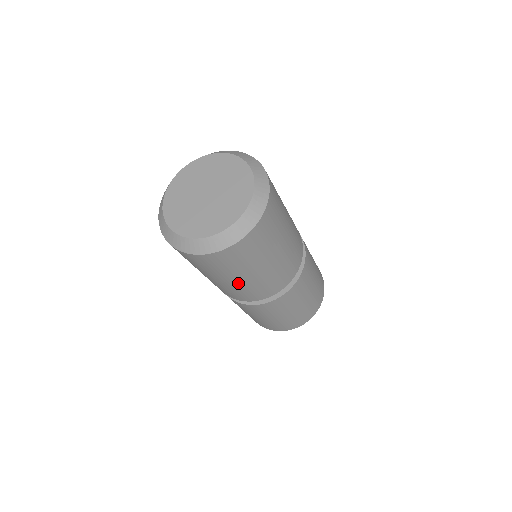
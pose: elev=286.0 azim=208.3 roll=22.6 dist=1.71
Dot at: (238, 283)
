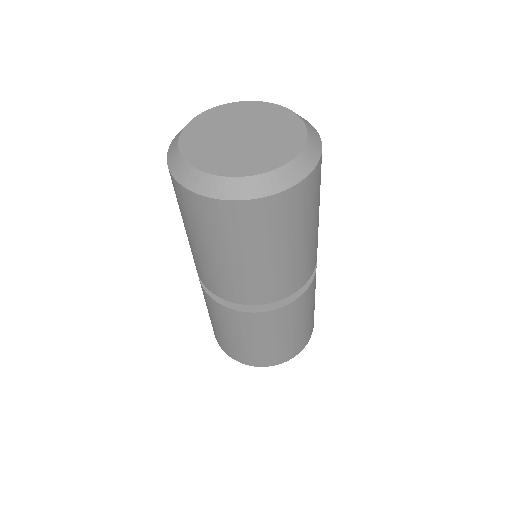
Dot at: (245, 266)
